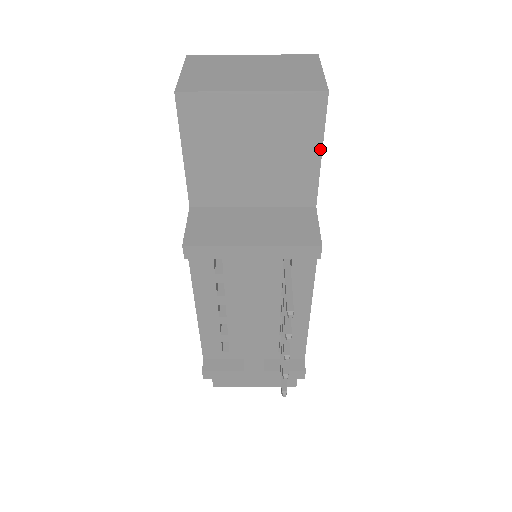
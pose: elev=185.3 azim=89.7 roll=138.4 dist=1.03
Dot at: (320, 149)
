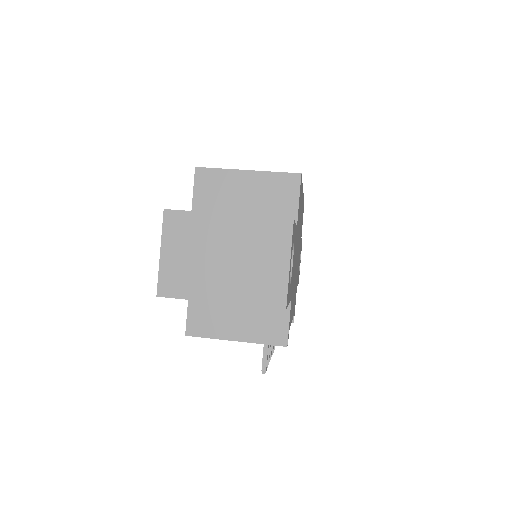
Dot at: occluded
